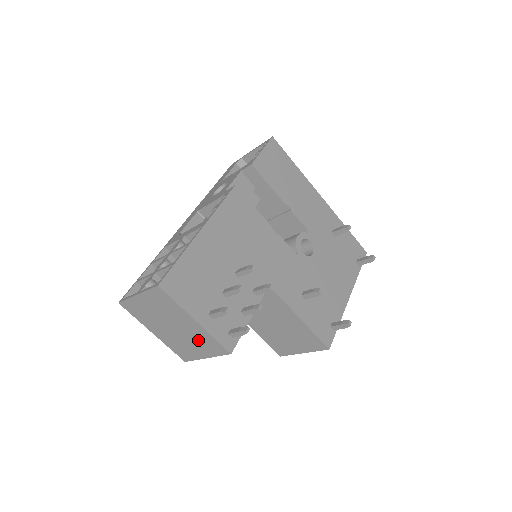
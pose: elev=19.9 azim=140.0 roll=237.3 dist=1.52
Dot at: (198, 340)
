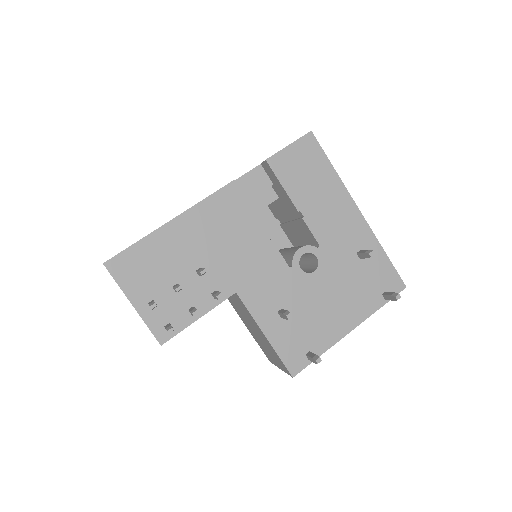
Dot at: occluded
